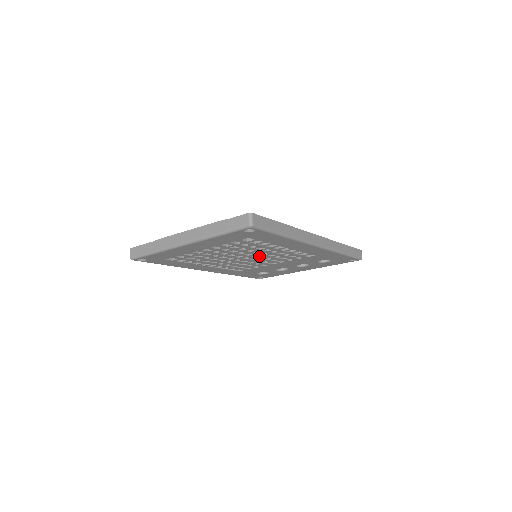
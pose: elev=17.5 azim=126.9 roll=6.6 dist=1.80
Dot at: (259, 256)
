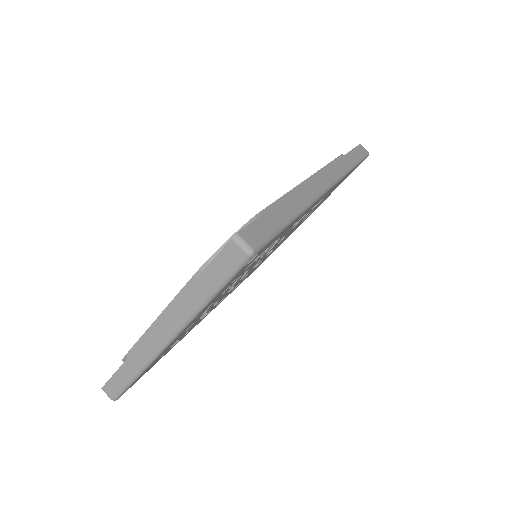
Dot at: occluded
